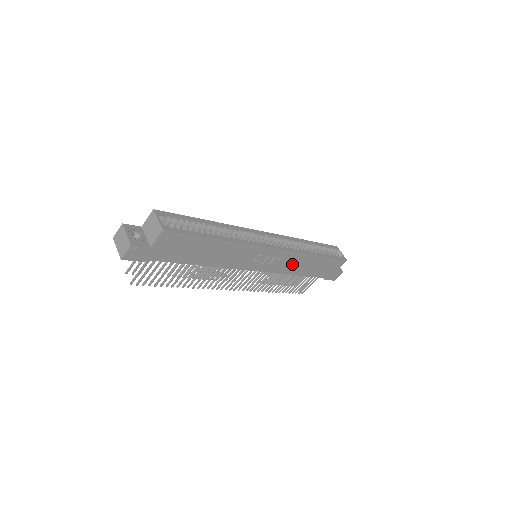
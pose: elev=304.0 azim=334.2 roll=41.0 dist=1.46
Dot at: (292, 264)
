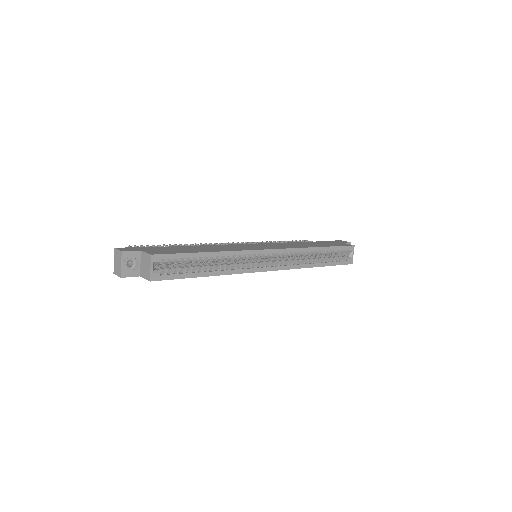
Dot at: occluded
